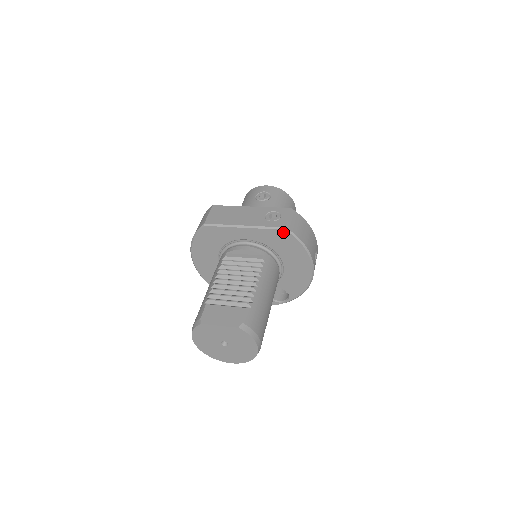
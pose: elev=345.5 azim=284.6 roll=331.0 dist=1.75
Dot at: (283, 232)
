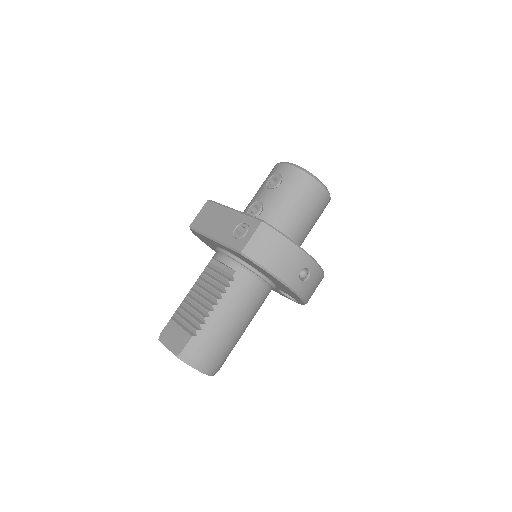
Dot at: (241, 255)
